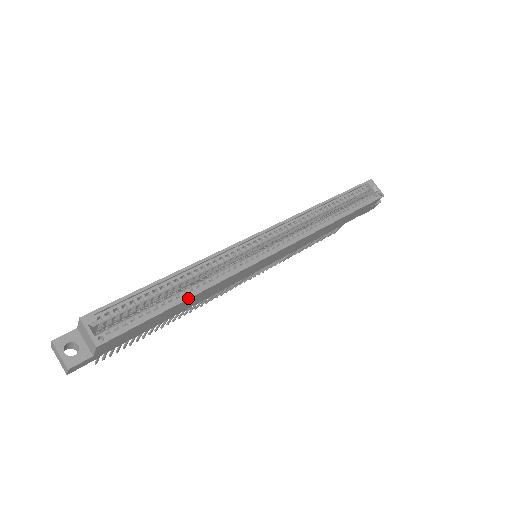
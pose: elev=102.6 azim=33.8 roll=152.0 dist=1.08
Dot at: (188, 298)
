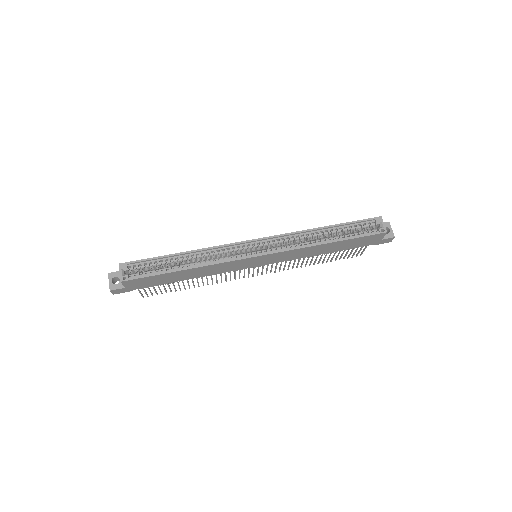
Dot at: (183, 270)
